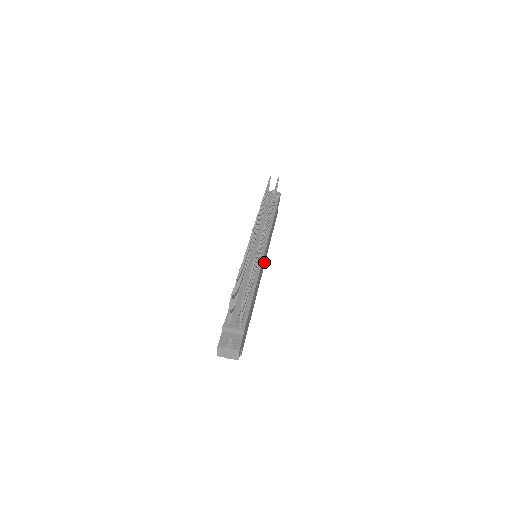
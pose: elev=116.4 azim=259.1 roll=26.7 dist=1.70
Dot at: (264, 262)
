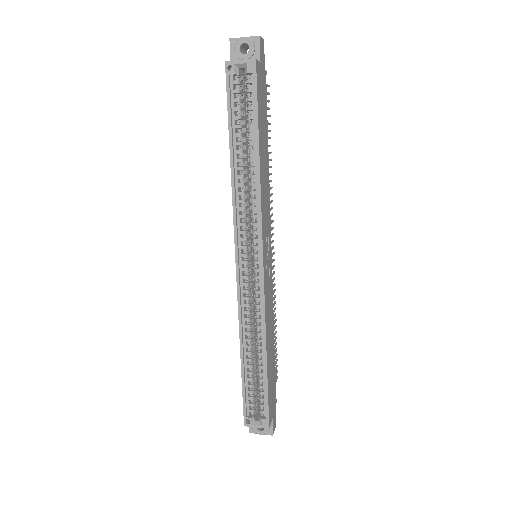
Dot at: (265, 273)
